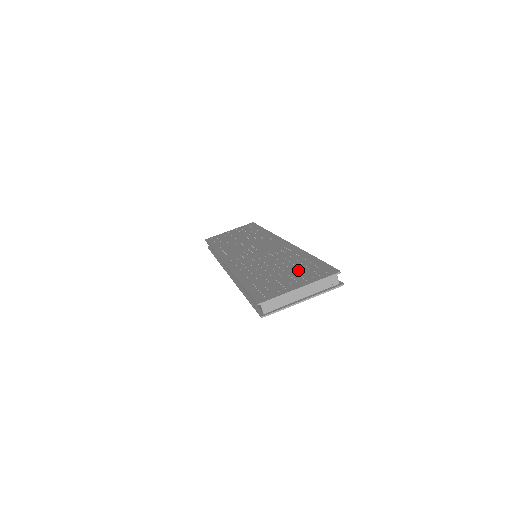
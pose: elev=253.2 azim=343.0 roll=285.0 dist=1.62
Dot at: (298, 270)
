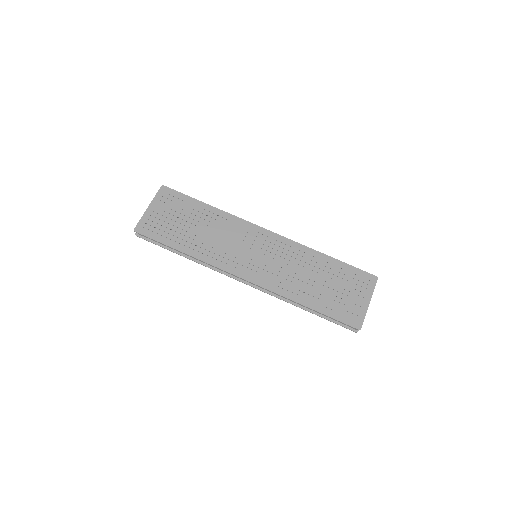
Dot at: (343, 281)
